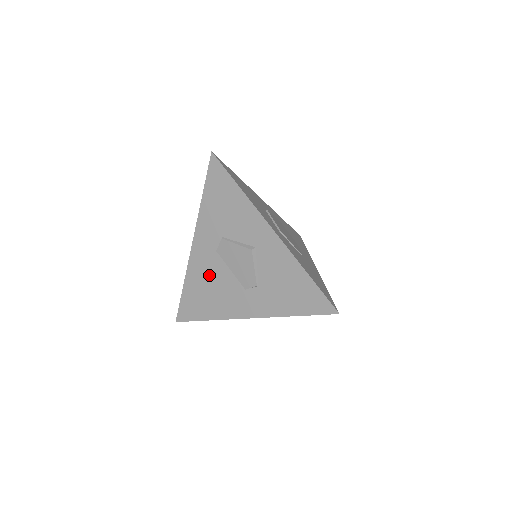
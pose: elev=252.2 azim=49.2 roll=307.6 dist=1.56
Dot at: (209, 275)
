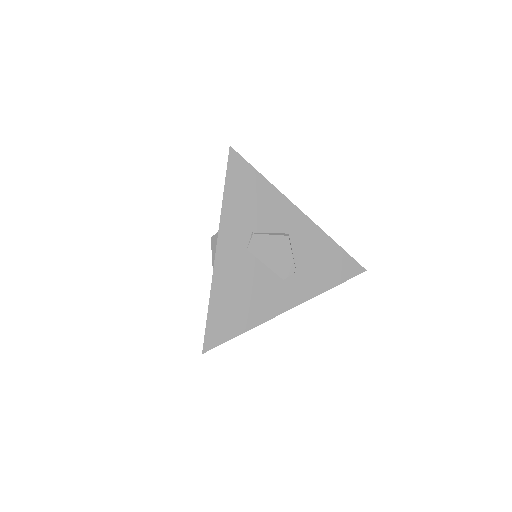
Dot at: (241, 279)
